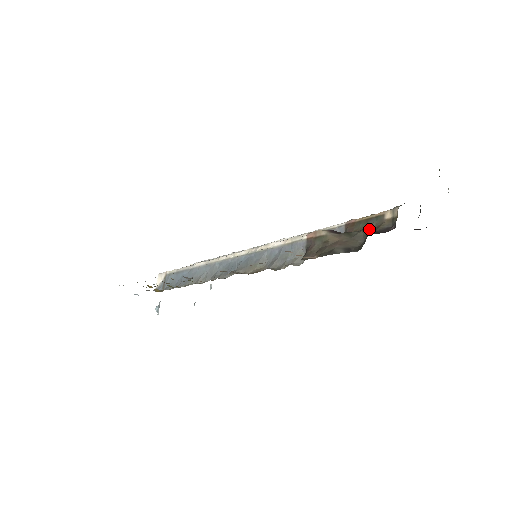
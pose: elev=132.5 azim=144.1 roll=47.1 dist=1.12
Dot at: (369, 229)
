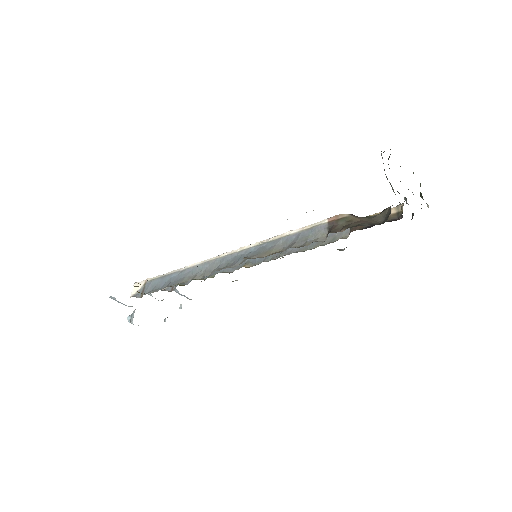
Dot at: (389, 210)
